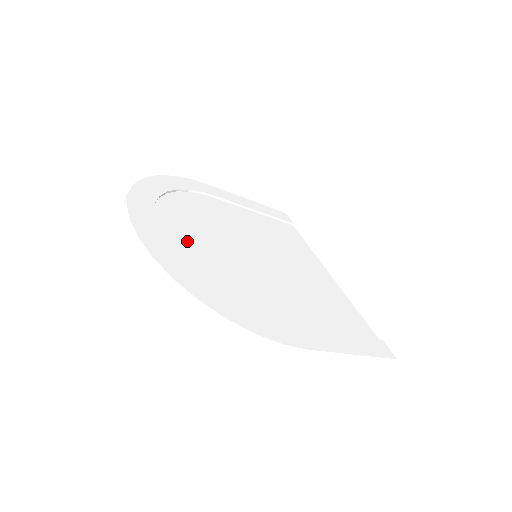
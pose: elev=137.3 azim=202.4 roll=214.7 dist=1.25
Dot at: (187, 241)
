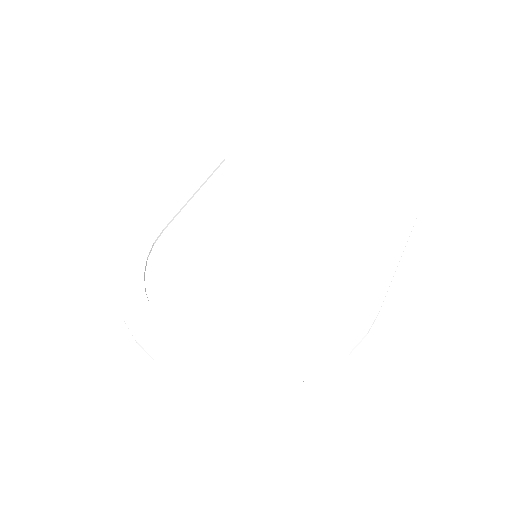
Dot at: (219, 326)
